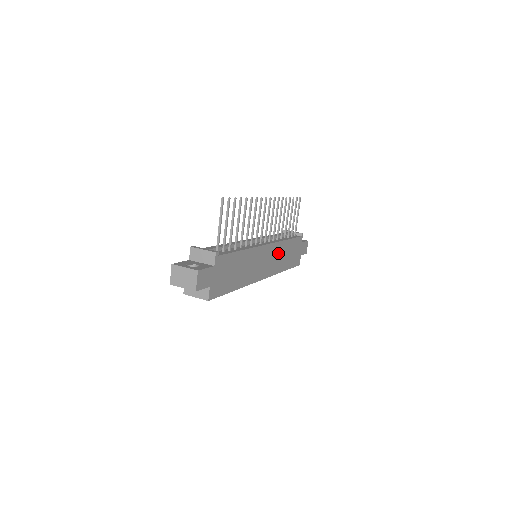
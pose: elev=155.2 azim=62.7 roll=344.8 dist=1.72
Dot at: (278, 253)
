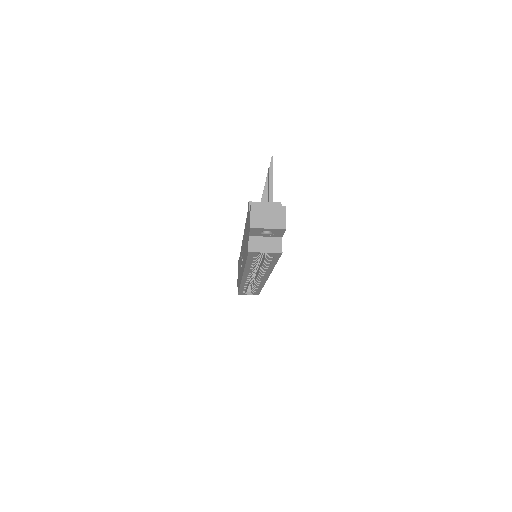
Dot at: occluded
